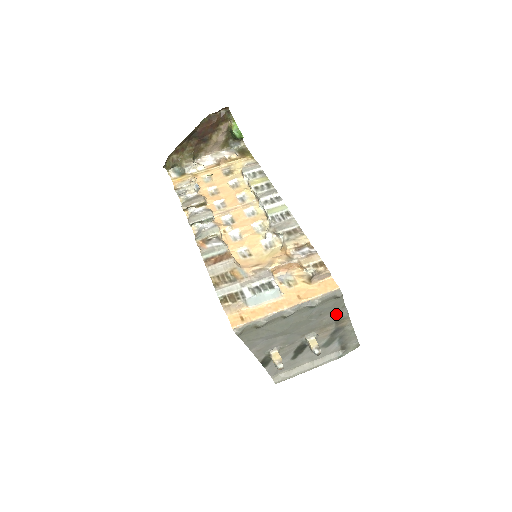
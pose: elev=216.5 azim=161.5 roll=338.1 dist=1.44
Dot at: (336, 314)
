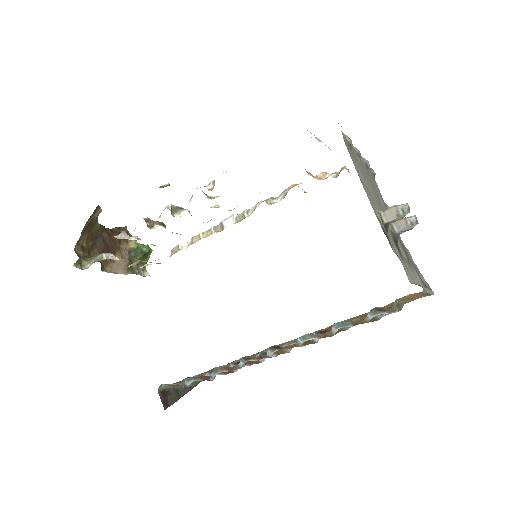
Dot at: occluded
